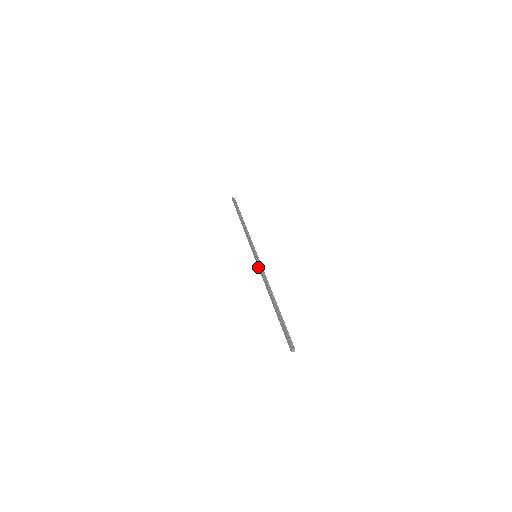
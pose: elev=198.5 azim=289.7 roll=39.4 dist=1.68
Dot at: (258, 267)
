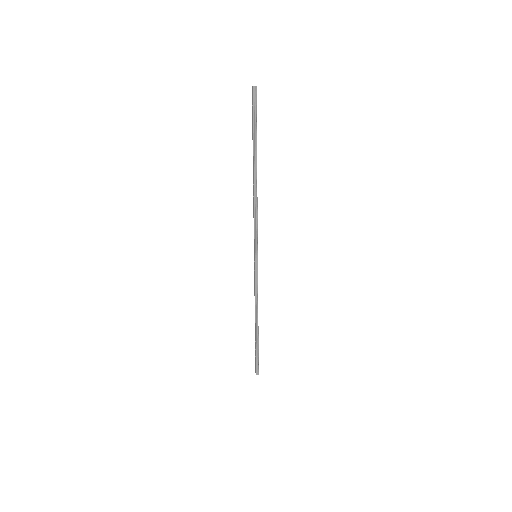
Dot at: (254, 275)
